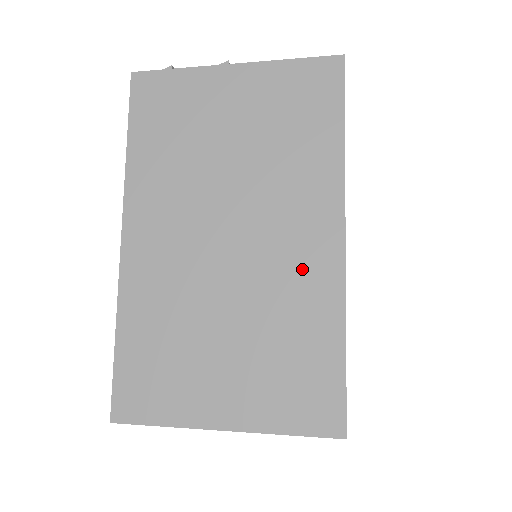
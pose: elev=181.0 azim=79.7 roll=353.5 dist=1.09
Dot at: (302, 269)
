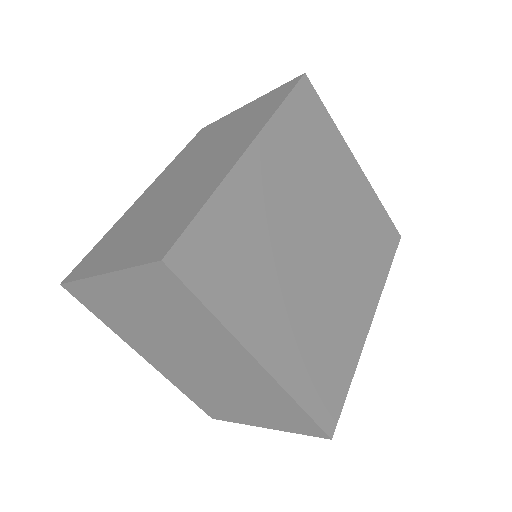
Dot at: (212, 173)
